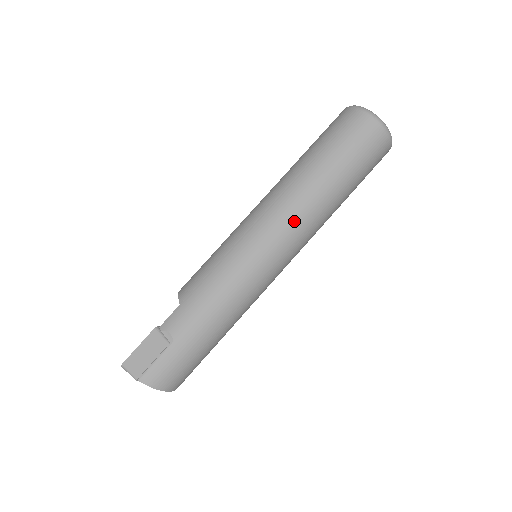
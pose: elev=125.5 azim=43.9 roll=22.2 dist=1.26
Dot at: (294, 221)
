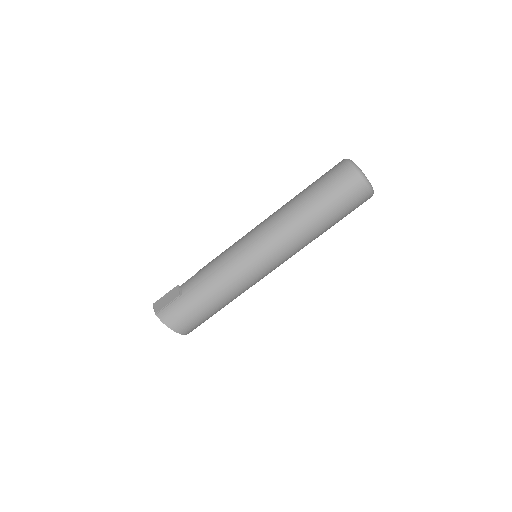
Dot at: (276, 230)
